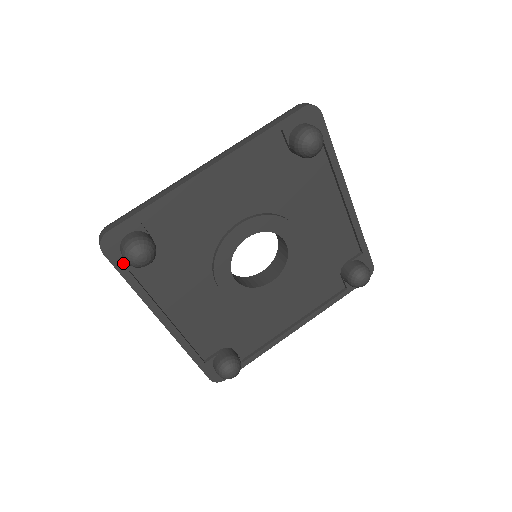
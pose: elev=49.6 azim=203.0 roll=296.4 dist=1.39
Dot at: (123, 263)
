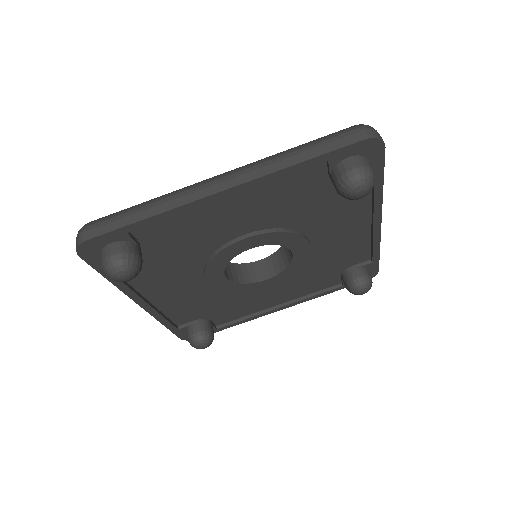
Dot at: occluded
